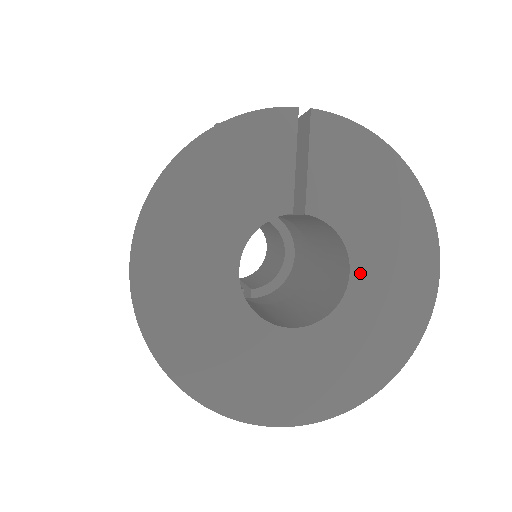
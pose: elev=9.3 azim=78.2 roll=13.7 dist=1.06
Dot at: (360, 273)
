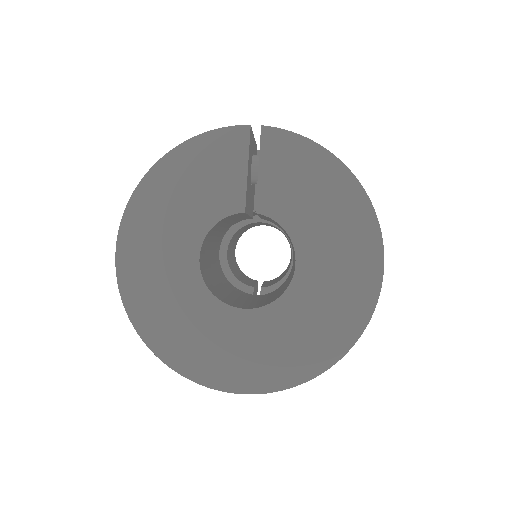
Dot at: (305, 265)
